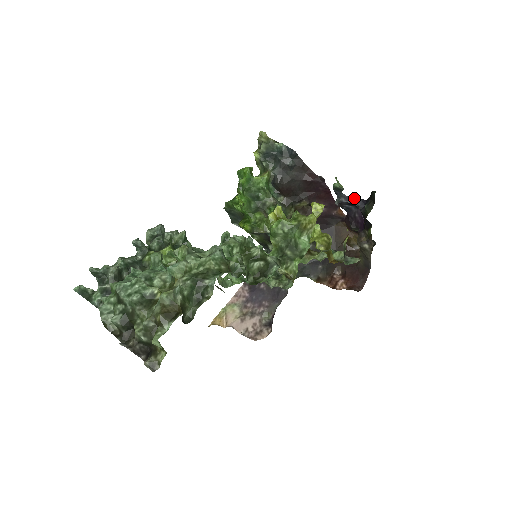
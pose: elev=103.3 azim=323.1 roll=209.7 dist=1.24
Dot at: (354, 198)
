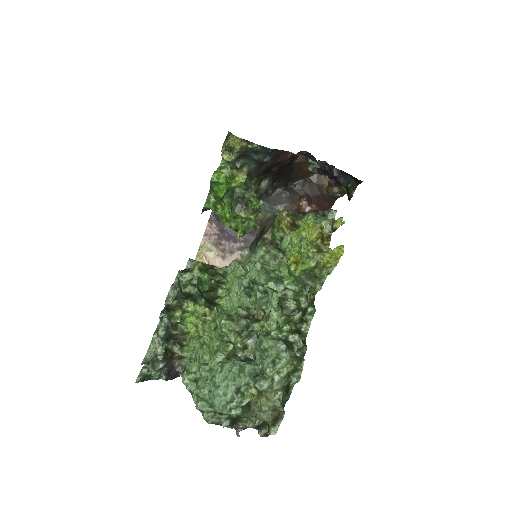
Dot at: (329, 165)
